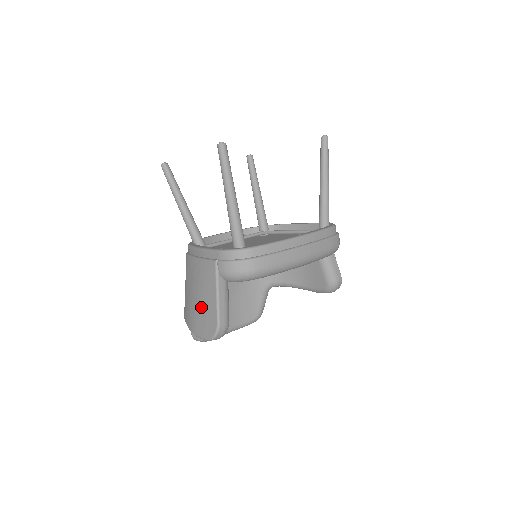
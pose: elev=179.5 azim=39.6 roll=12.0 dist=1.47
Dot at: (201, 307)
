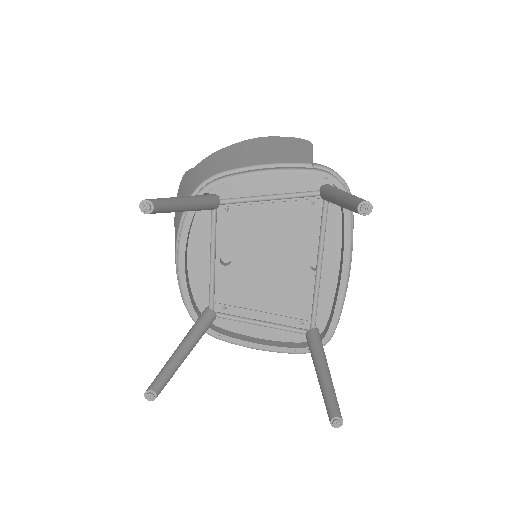
Dot at: occluded
